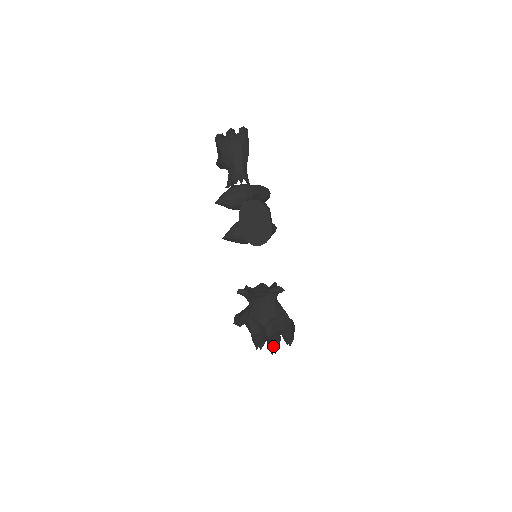
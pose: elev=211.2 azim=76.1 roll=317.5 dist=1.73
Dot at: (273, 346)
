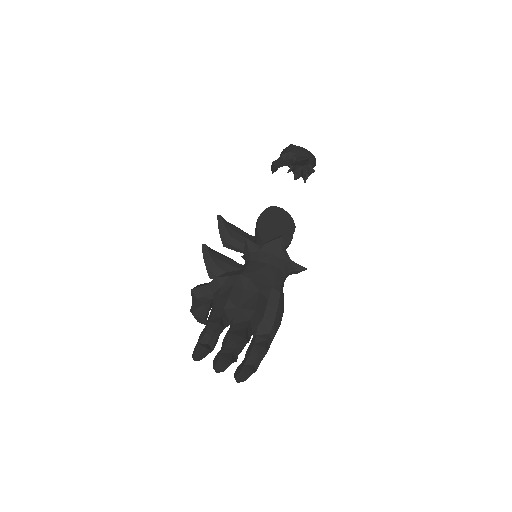
Dot at: (247, 334)
